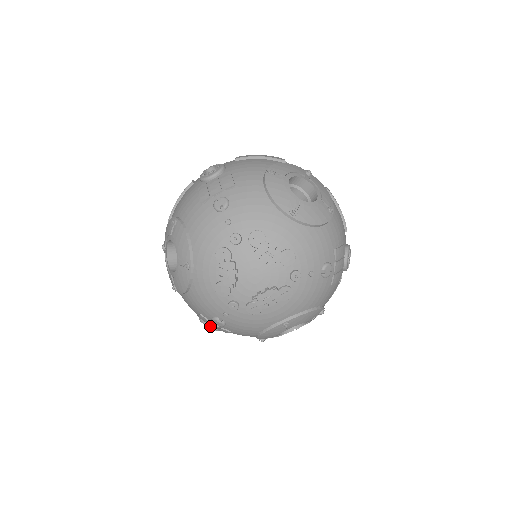
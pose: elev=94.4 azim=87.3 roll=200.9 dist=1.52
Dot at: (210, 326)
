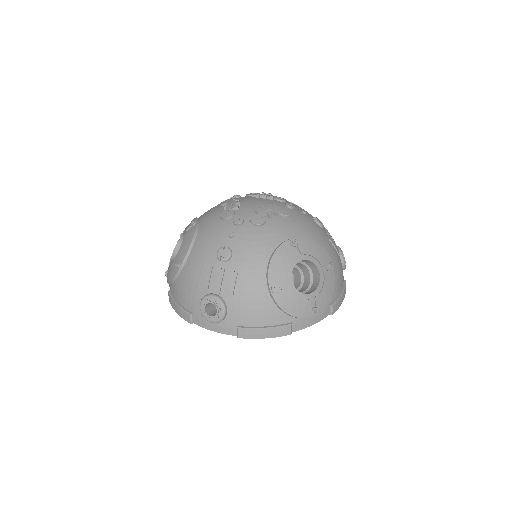
Dot at: (214, 295)
